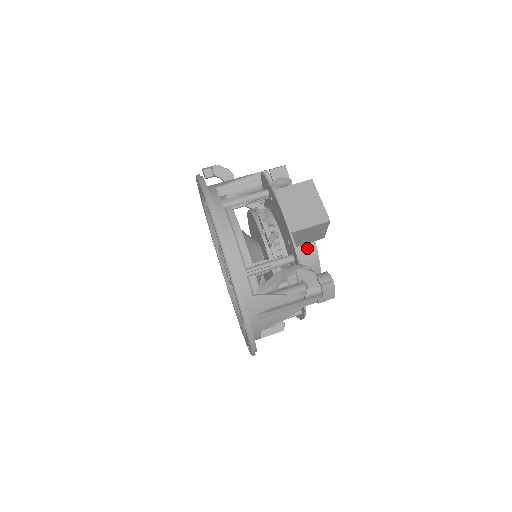
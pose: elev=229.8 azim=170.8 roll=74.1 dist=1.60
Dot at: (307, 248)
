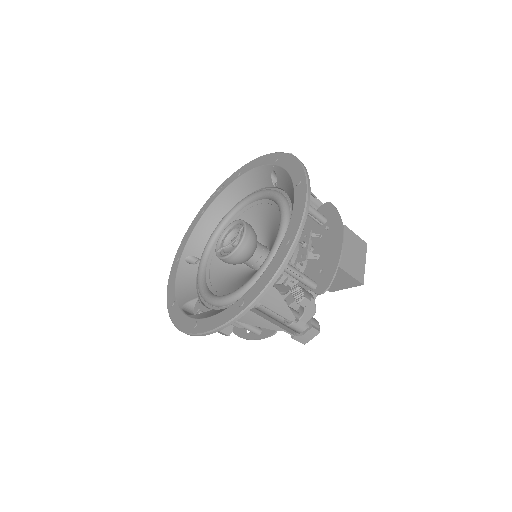
Dot at: occluded
